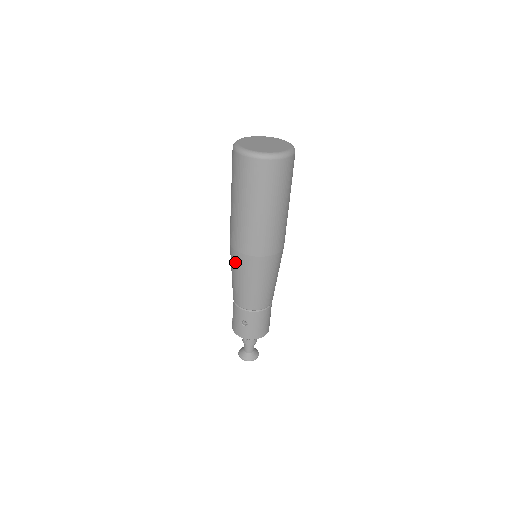
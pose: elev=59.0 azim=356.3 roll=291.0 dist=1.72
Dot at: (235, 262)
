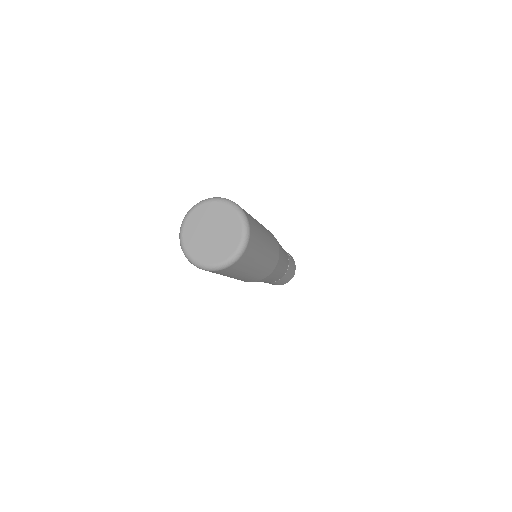
Dot at: occluded
